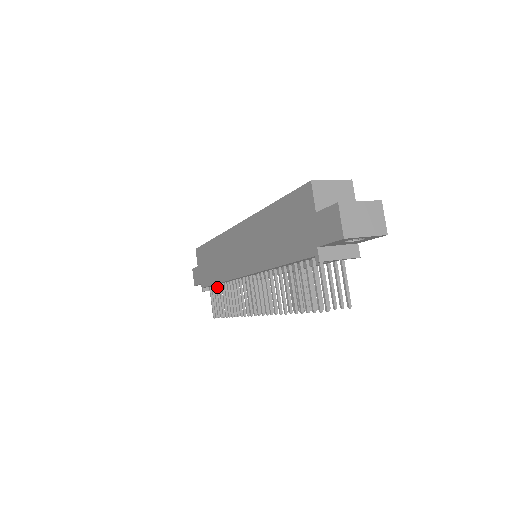
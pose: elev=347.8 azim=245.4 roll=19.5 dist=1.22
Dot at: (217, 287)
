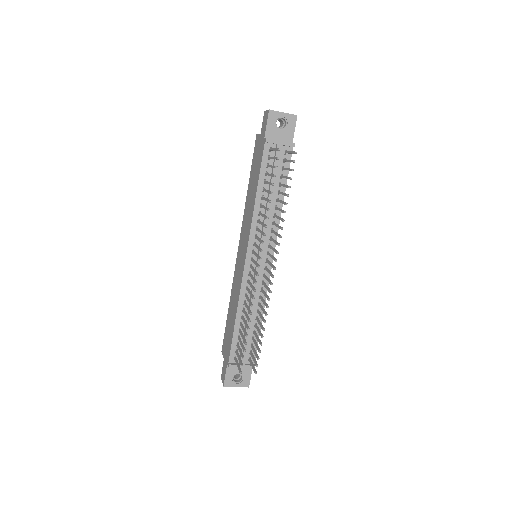
Dot at: (238, 338)
